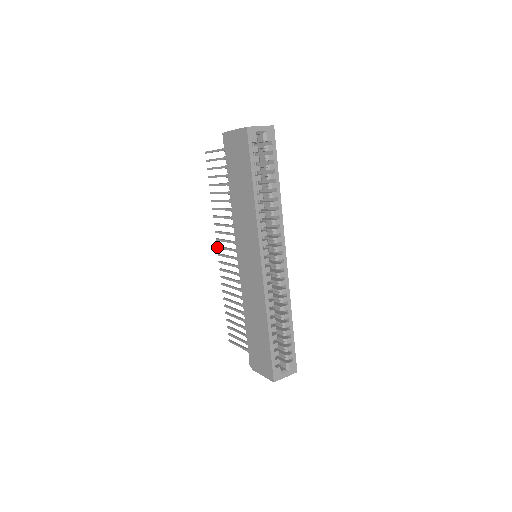
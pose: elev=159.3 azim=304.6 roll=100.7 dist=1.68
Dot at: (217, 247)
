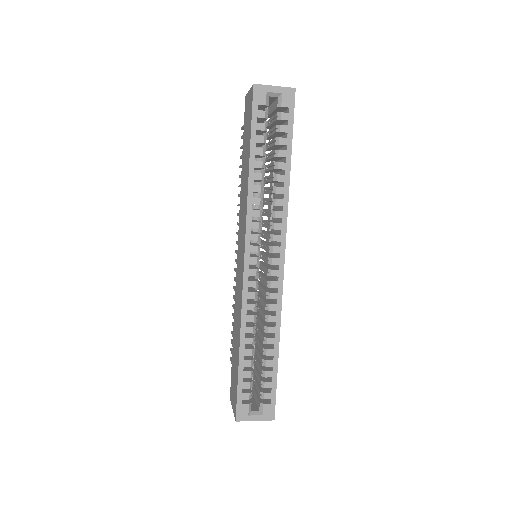
Dot at: occluded
